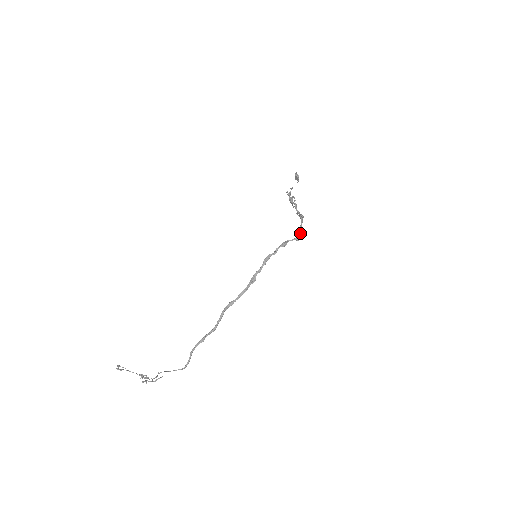
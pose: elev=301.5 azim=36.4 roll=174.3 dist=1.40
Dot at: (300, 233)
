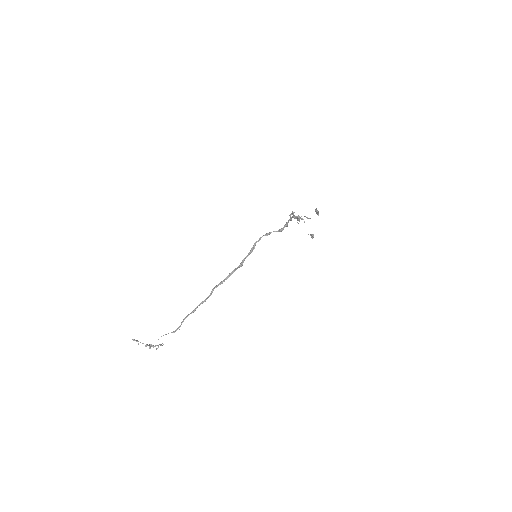
Dot at: occluded
